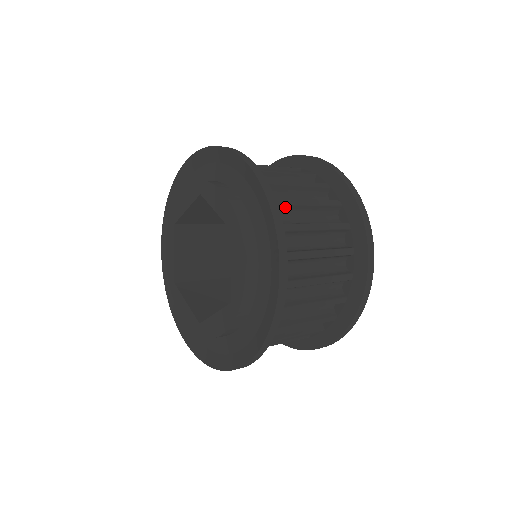
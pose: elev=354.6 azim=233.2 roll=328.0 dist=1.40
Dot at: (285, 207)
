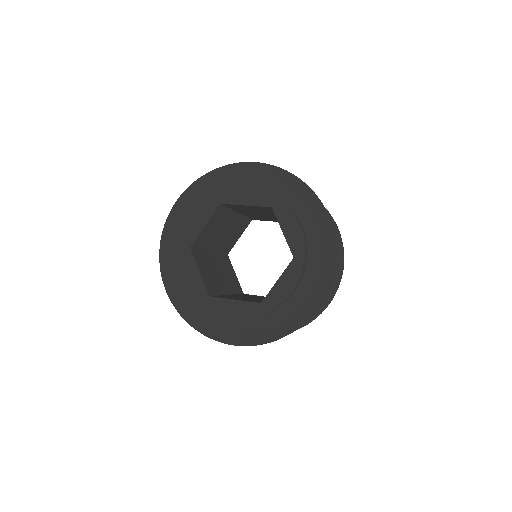
Dot at: occluded
